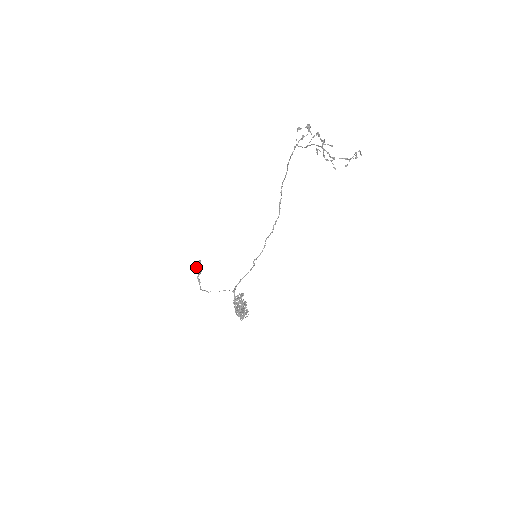
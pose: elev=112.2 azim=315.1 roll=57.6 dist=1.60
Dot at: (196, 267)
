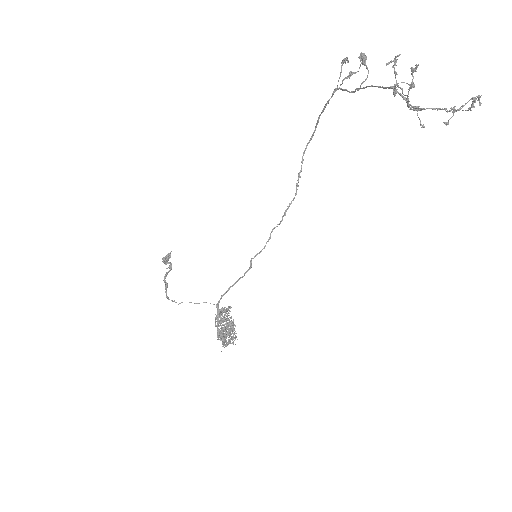
Dot at: (163, 262)
